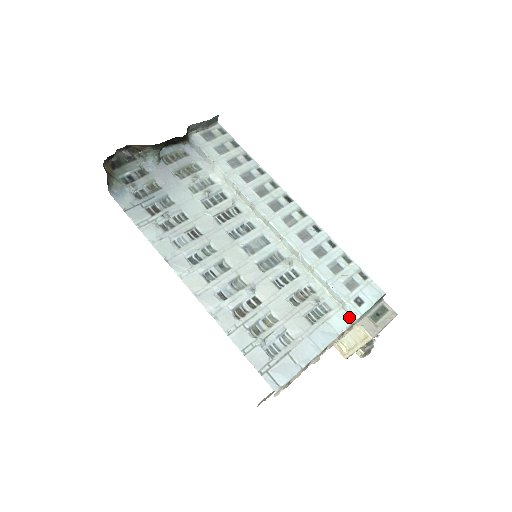
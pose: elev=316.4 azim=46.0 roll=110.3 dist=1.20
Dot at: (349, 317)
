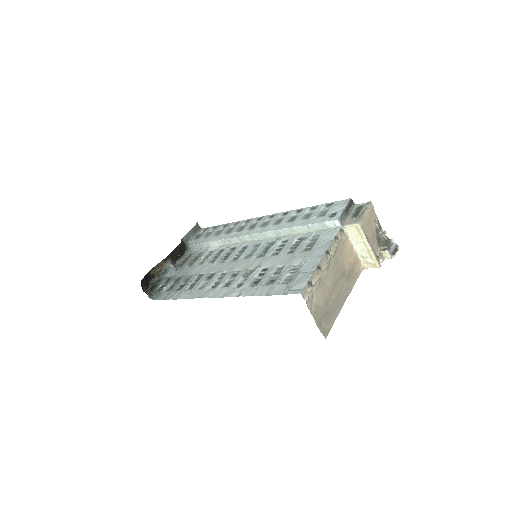
Dot at: (335, 228)
